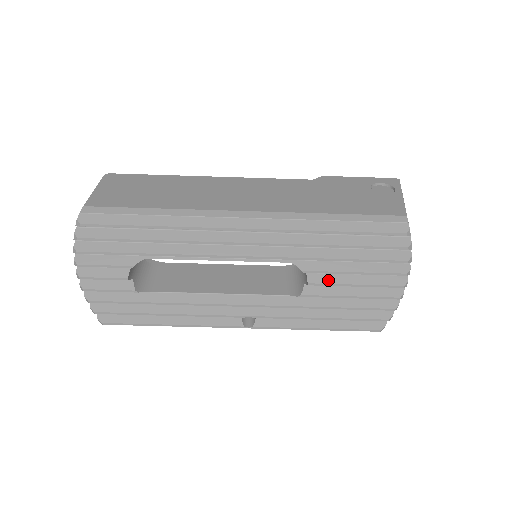
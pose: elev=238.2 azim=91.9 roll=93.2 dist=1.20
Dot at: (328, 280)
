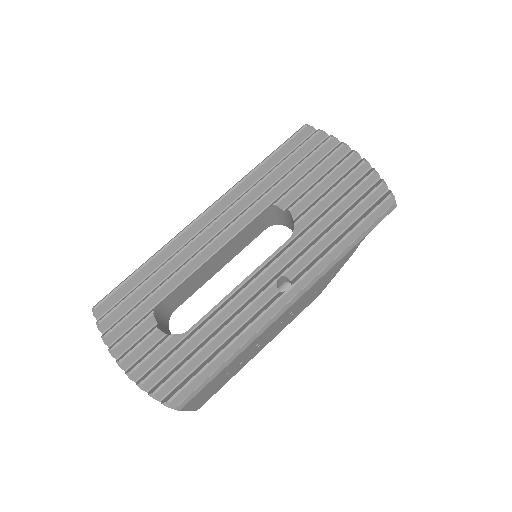
Dot at: (301, 197)
